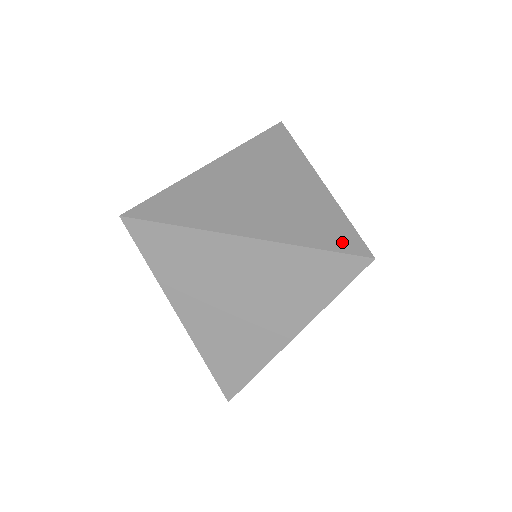
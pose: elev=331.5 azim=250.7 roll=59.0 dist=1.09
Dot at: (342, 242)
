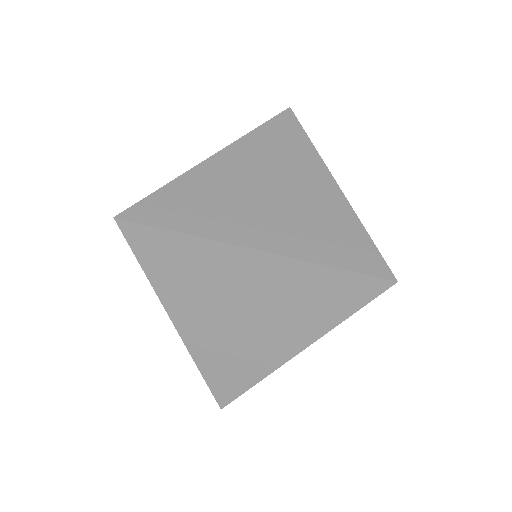
Dot at: occluded
